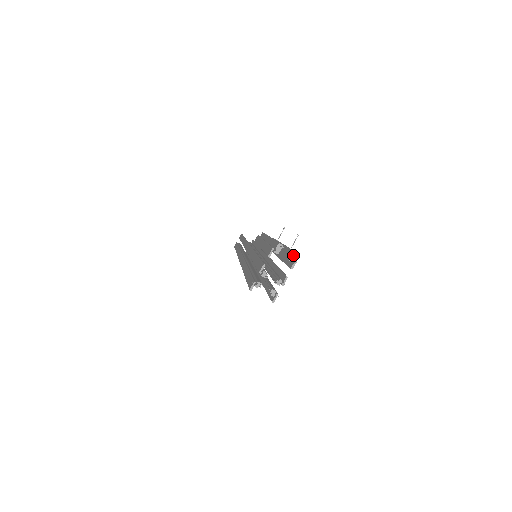
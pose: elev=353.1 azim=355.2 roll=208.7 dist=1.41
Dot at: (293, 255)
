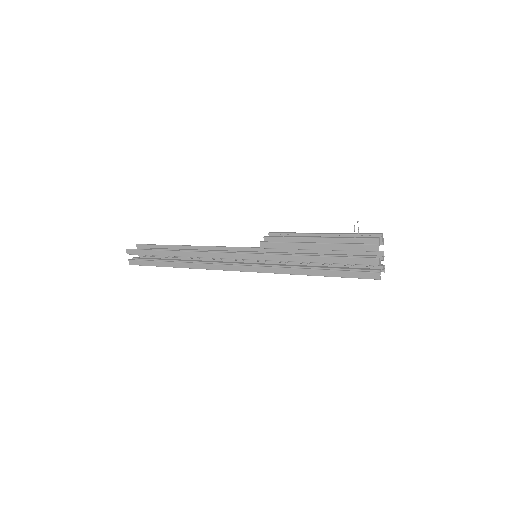
Dot at: (382, 237)
